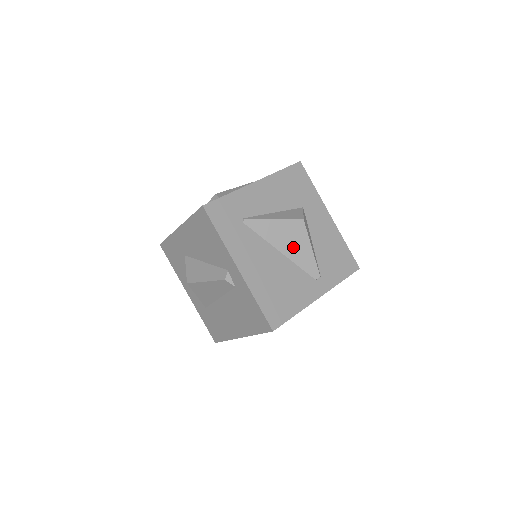
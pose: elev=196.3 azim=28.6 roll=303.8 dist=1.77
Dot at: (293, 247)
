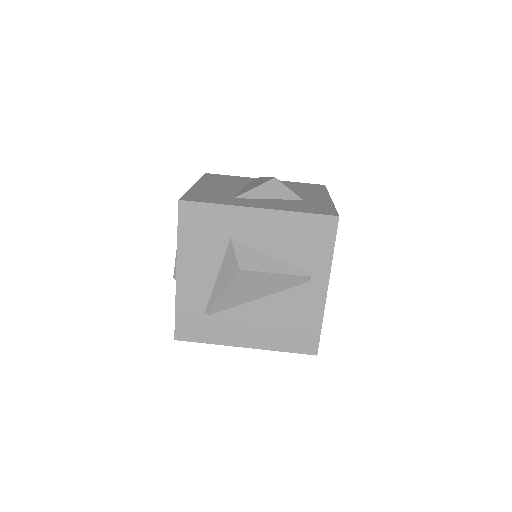
Dot at: (261, 288)
